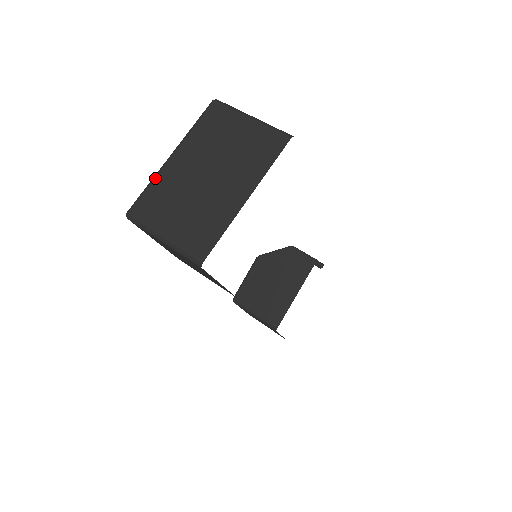
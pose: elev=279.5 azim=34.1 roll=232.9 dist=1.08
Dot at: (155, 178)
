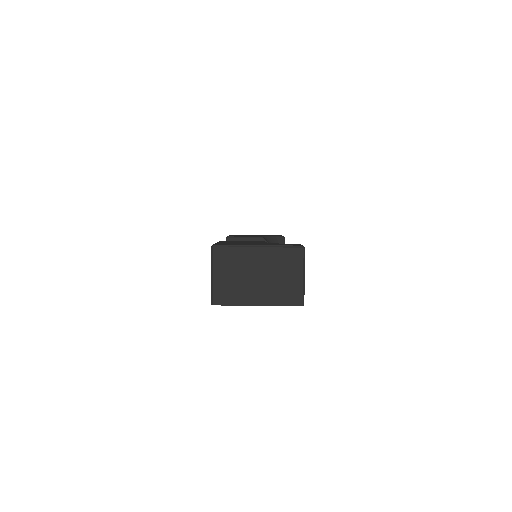
Dot at: (241, 247)
